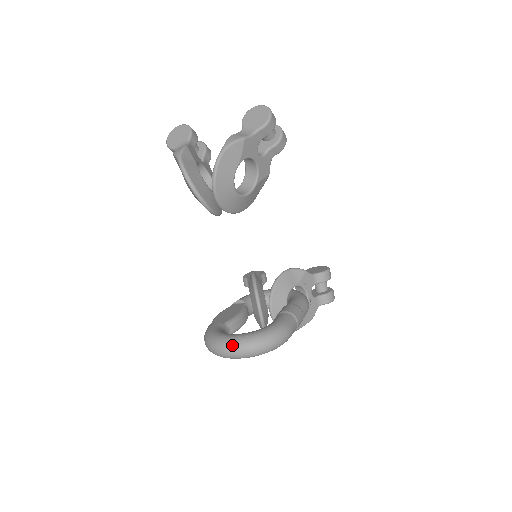
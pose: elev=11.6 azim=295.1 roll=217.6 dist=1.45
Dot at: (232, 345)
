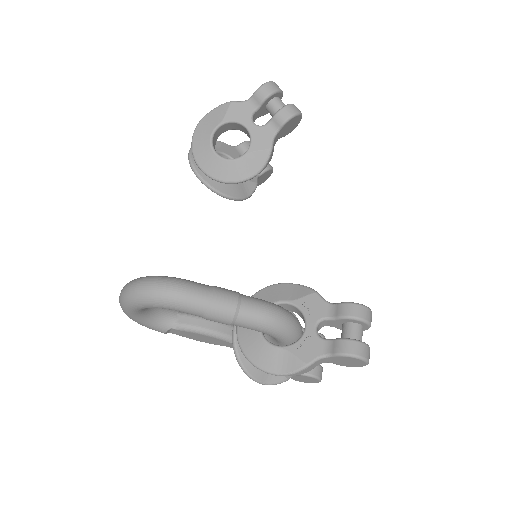
Dot at: occluded
